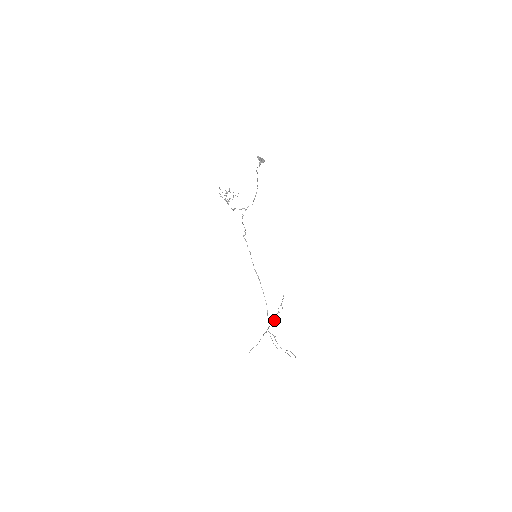
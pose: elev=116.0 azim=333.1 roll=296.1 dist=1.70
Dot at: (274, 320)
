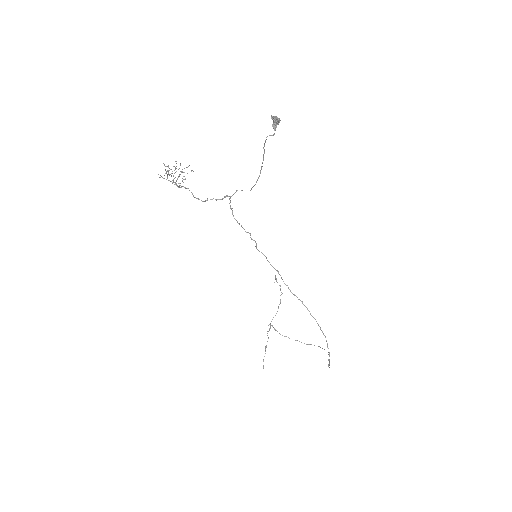
Dot at: (276, 313)
